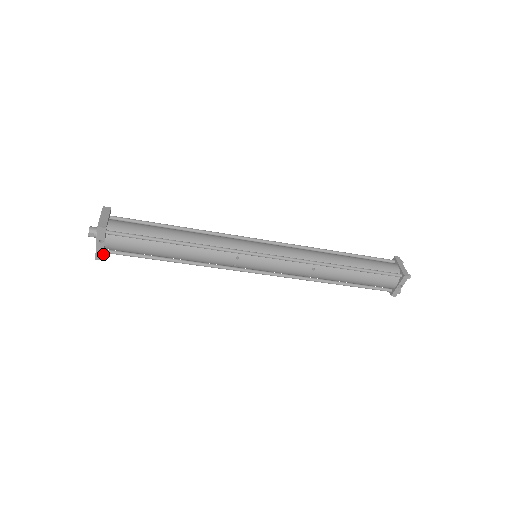
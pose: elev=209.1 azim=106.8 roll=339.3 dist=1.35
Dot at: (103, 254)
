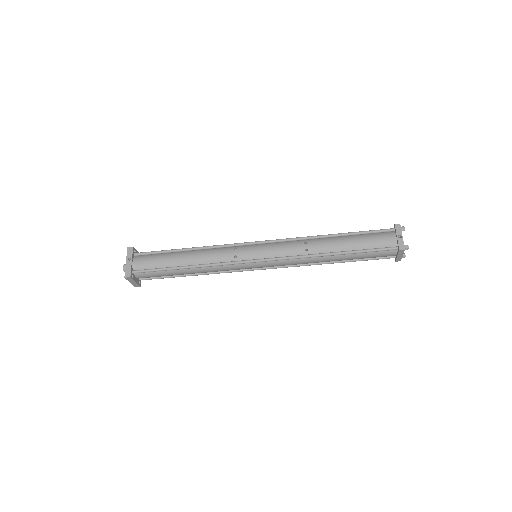
Dot at: (130, 271)
